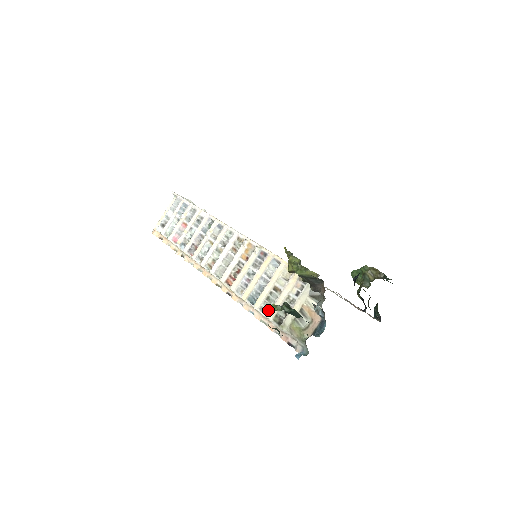
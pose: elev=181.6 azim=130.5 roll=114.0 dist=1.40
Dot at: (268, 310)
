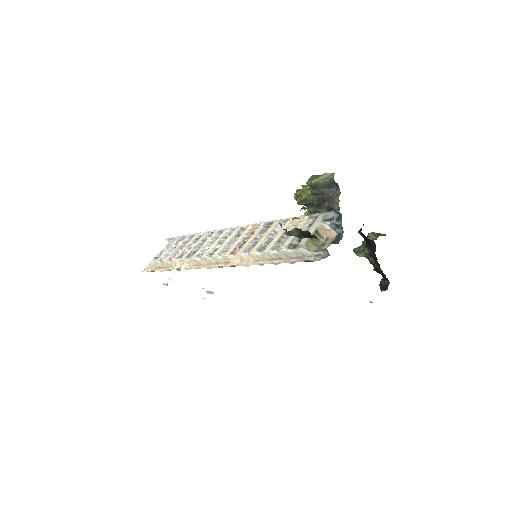
Dot at: (280, 246)
